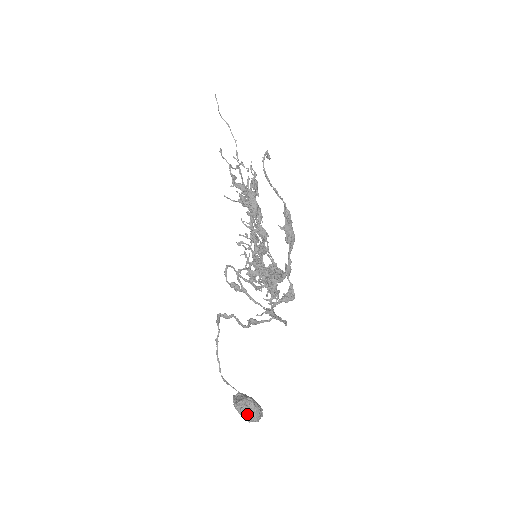
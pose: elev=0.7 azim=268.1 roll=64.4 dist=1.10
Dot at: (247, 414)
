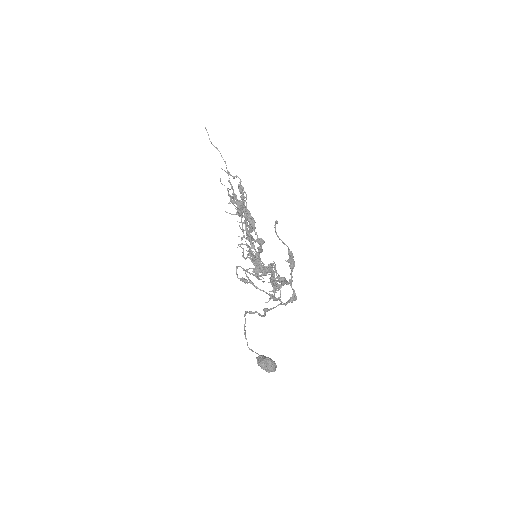
Dot at: (267, 368)
